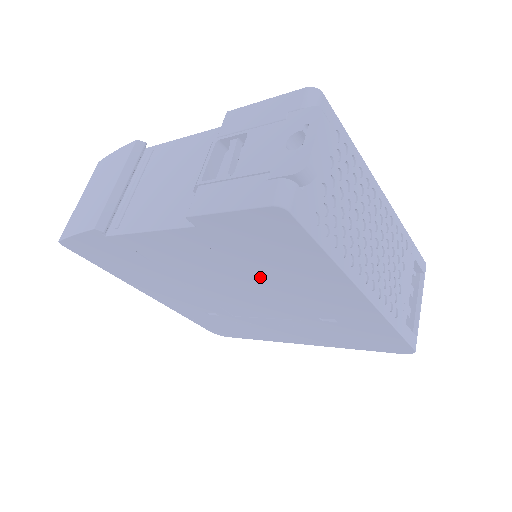
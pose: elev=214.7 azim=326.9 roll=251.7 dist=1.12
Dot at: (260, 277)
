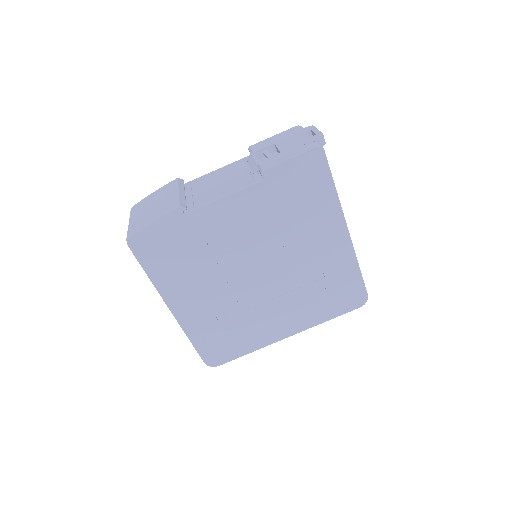
Dot at: (286, 231)
